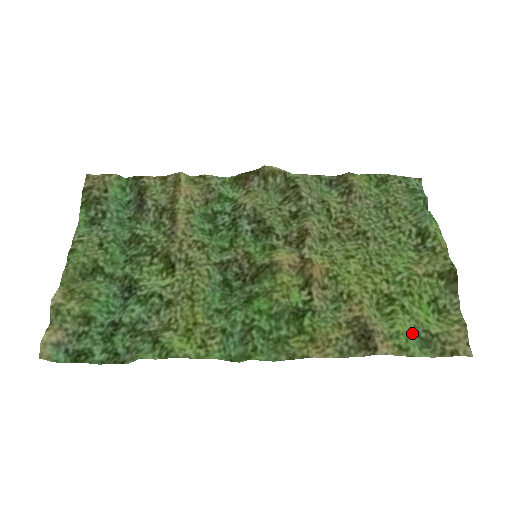
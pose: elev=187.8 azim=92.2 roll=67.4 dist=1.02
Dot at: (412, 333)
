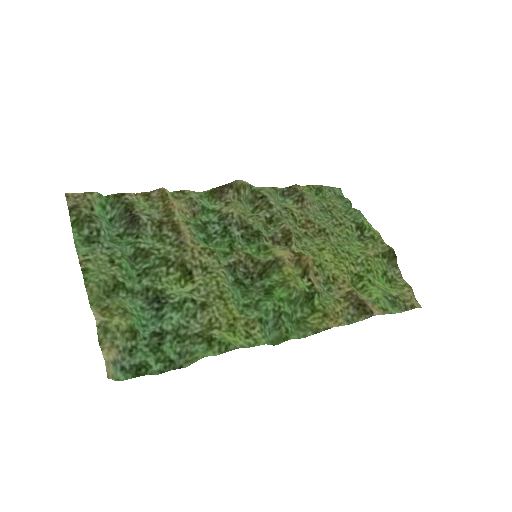
Dot at: (384, 298)
